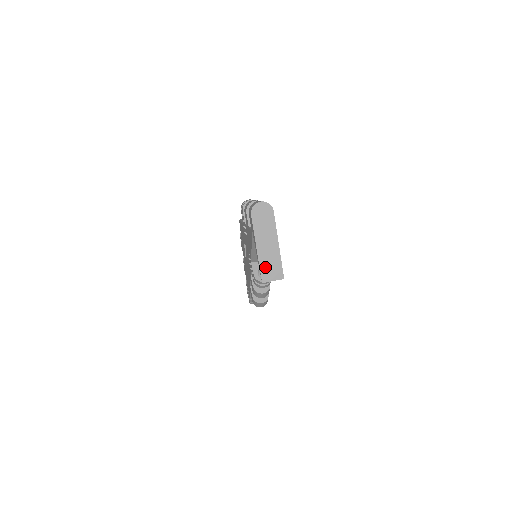
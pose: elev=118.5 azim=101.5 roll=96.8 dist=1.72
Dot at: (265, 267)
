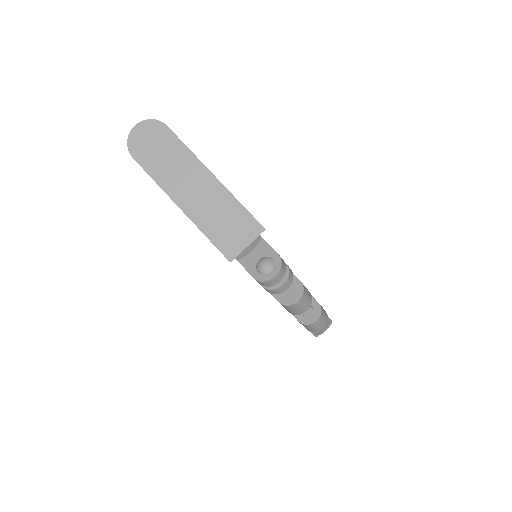
Dot at: (216, 231)
